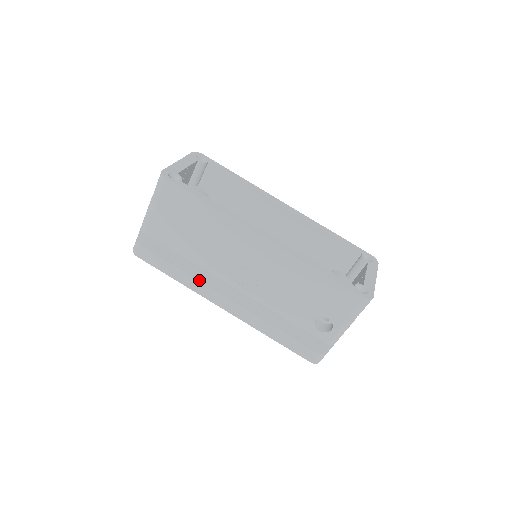
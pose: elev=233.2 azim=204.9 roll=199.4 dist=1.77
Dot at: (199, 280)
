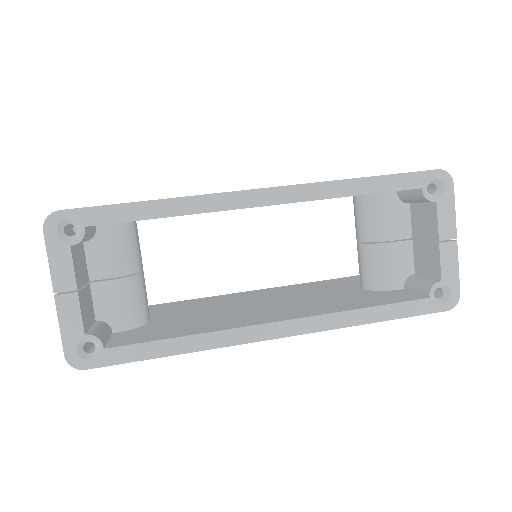
Dot at: occluded
